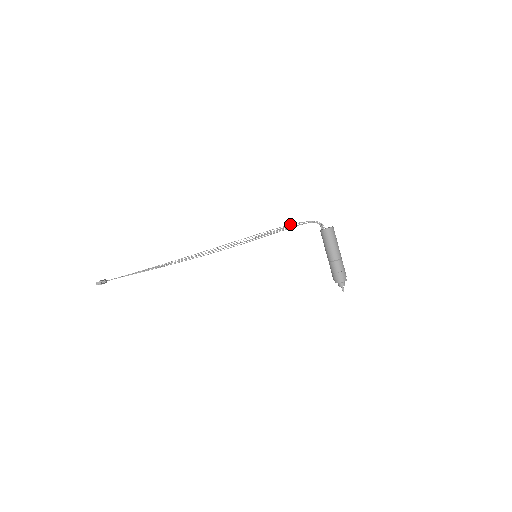
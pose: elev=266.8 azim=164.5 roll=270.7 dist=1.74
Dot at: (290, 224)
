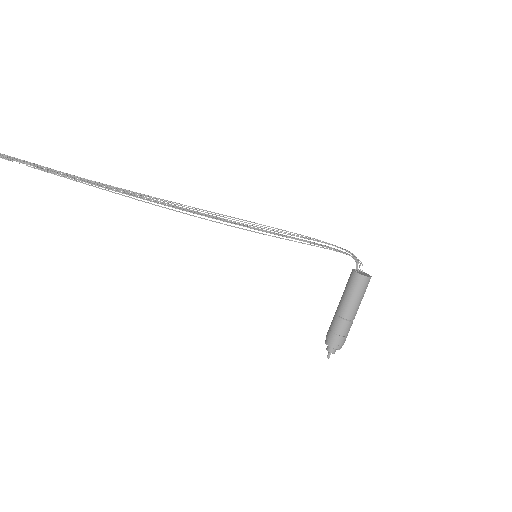
Dot at: occluded
